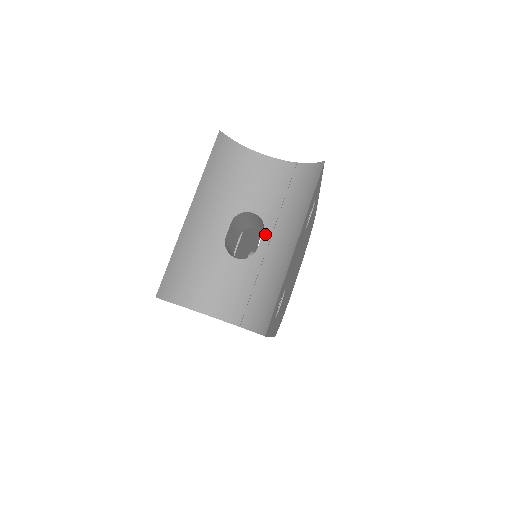
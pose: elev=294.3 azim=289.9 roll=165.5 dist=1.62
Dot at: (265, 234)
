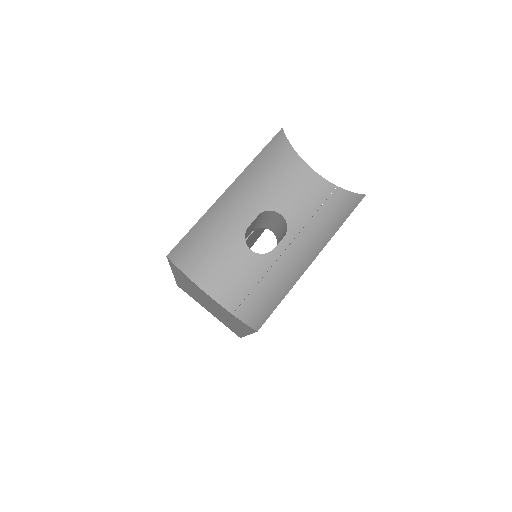
Dot at: (286, 238)
